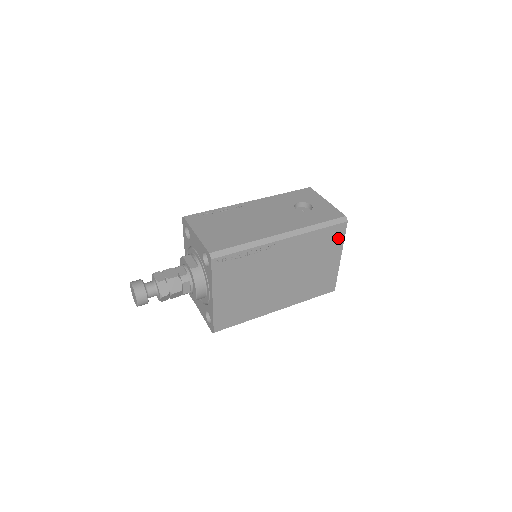
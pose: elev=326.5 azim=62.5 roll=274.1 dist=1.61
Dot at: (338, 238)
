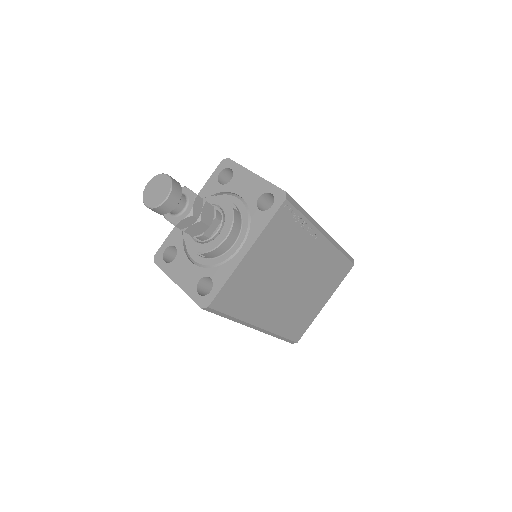
Dot at: (340, 278)
